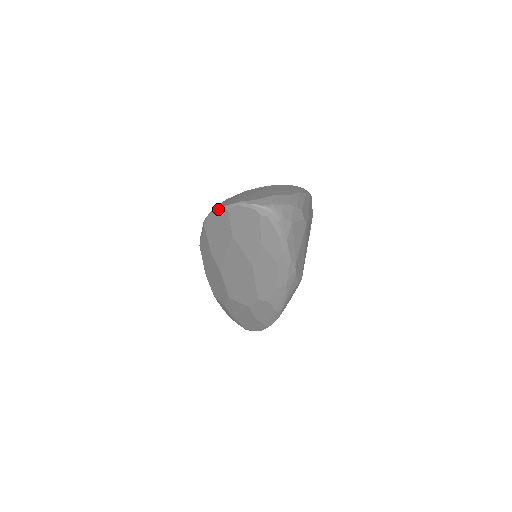
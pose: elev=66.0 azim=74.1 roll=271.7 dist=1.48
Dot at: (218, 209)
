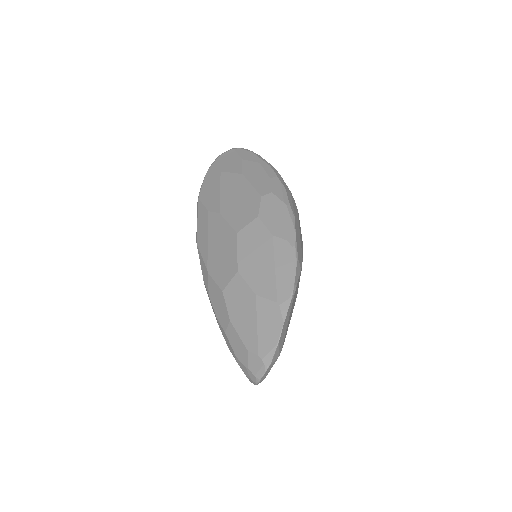
Dot at: (207, 172)
